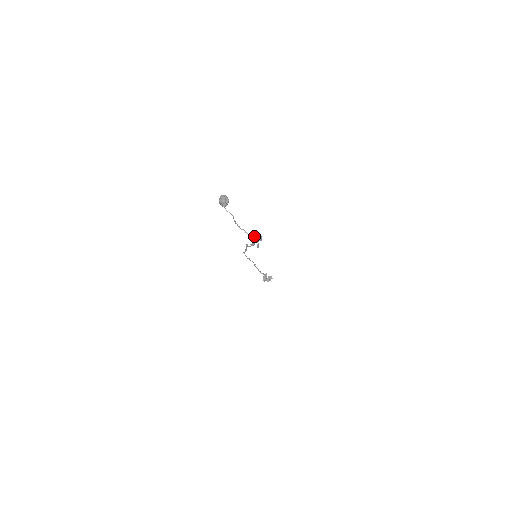
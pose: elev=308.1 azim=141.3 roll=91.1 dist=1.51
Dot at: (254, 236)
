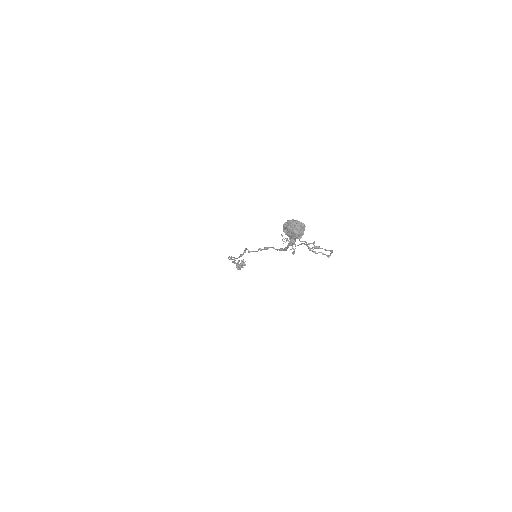
Dot at: (295, 244)
